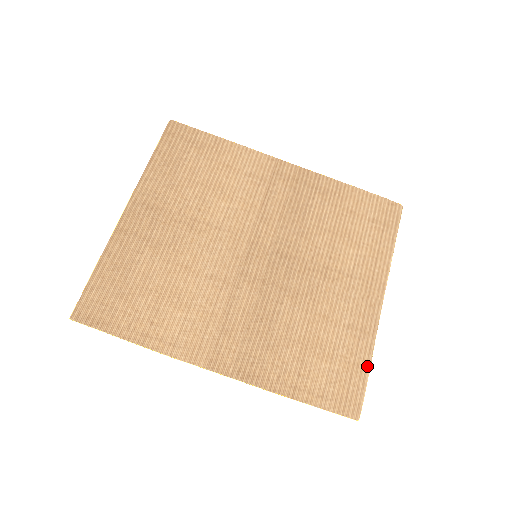
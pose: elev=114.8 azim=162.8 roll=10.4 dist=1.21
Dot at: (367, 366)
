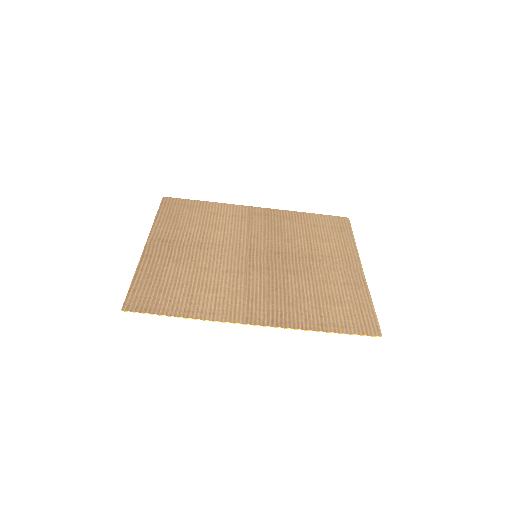
Dot at: (370, 304)
